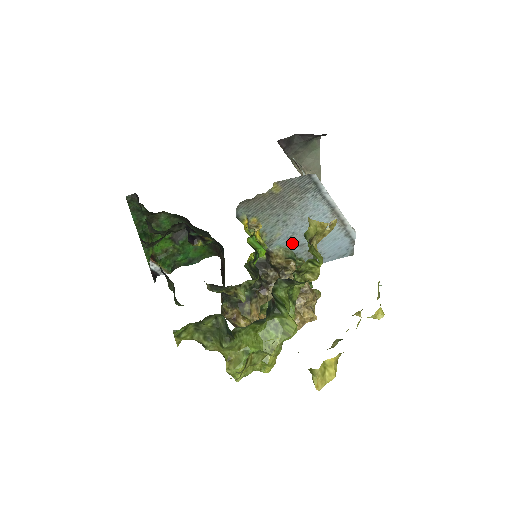
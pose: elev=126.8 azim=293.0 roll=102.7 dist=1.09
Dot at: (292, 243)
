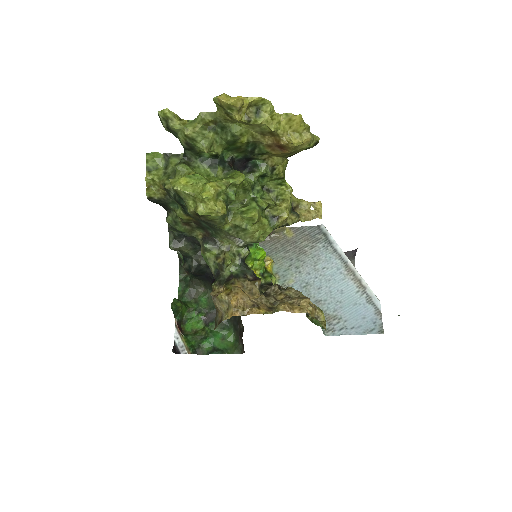
Dot at: (306, 296)
